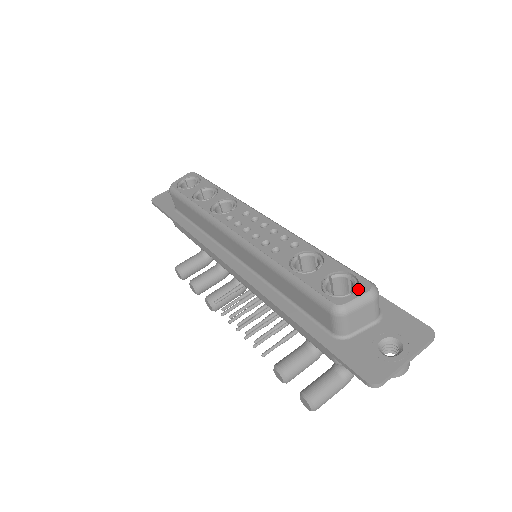
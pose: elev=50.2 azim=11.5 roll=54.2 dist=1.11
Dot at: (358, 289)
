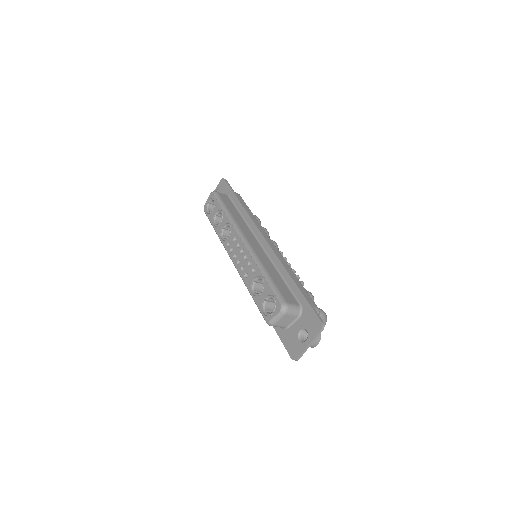
Dot at: (275, 310)
